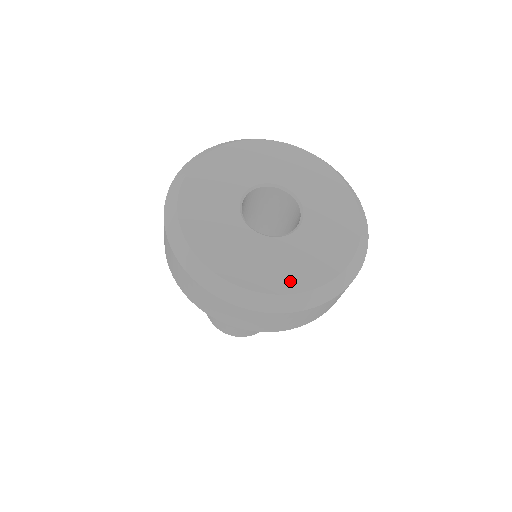
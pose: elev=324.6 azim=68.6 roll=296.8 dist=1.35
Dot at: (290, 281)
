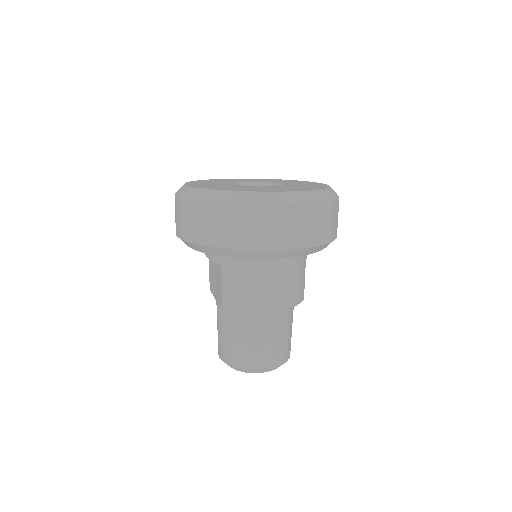
Dot at: (269, 190)
